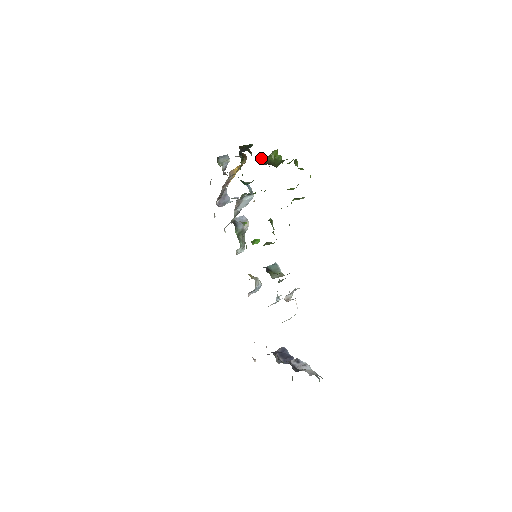
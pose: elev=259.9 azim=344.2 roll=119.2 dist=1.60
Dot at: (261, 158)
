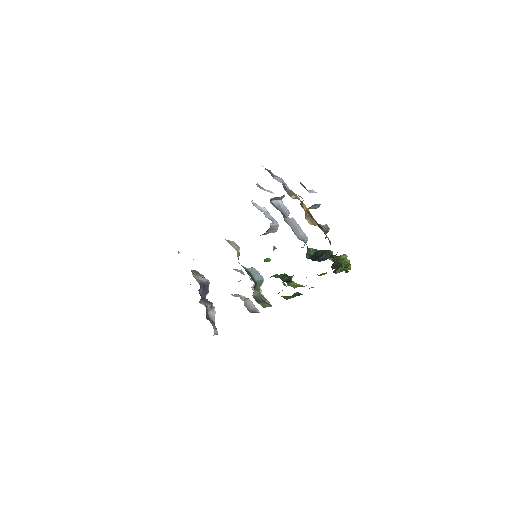
Dot at: occluded
